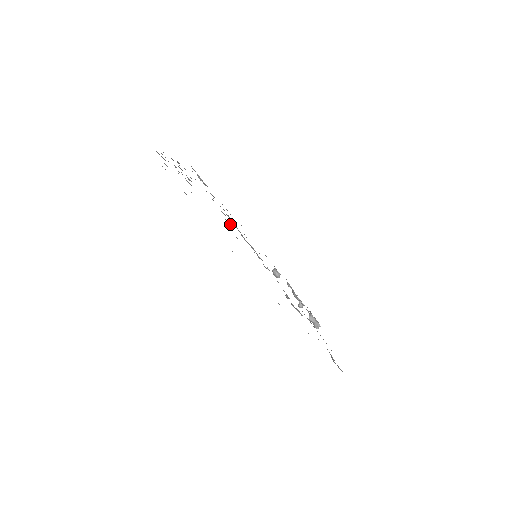
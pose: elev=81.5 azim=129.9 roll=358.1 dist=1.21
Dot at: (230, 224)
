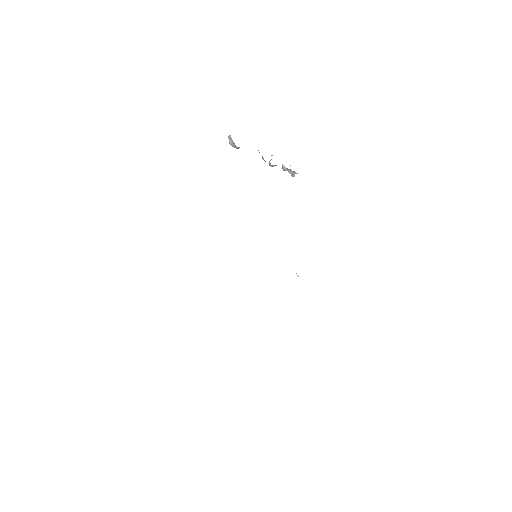
Dot at: occluded
